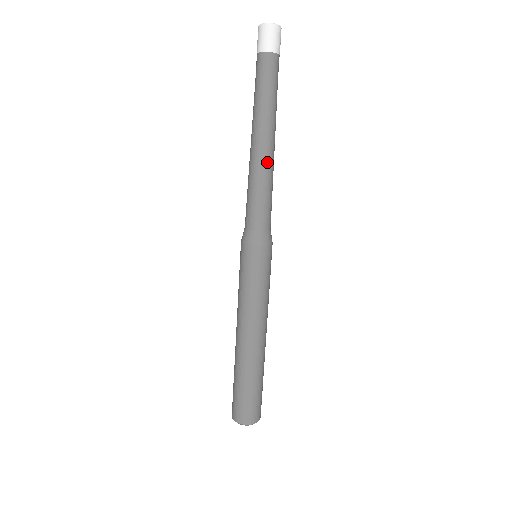
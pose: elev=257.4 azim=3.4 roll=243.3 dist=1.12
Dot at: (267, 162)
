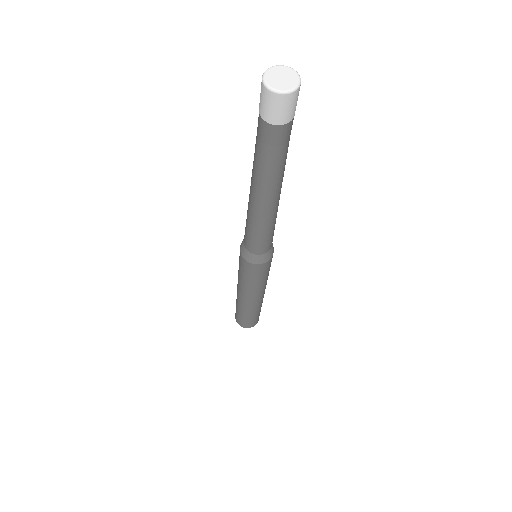
Dot at: (256, 213)
